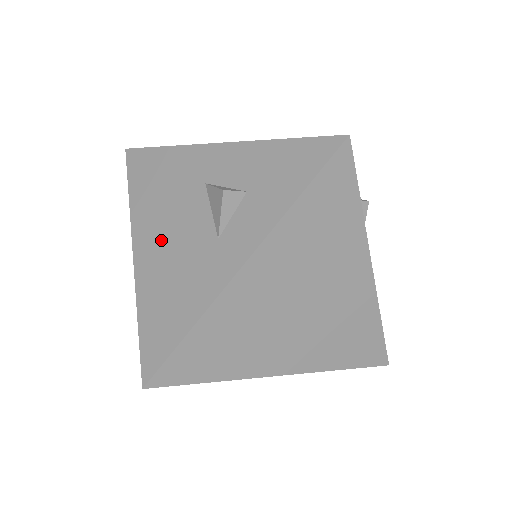
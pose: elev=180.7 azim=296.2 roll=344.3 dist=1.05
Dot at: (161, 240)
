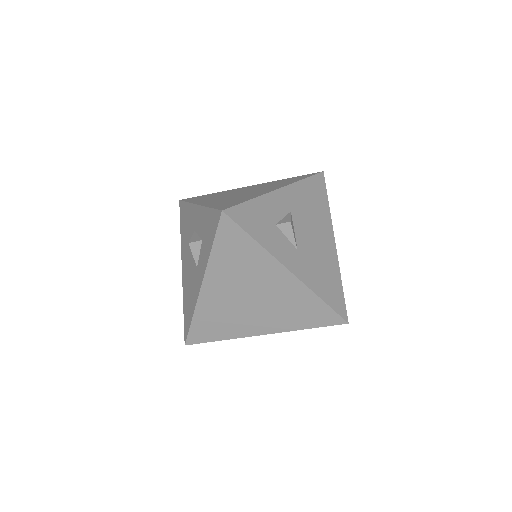
Dot at: (187, 264)
